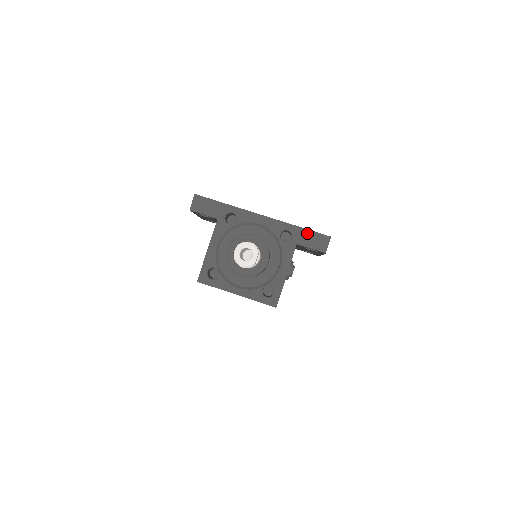
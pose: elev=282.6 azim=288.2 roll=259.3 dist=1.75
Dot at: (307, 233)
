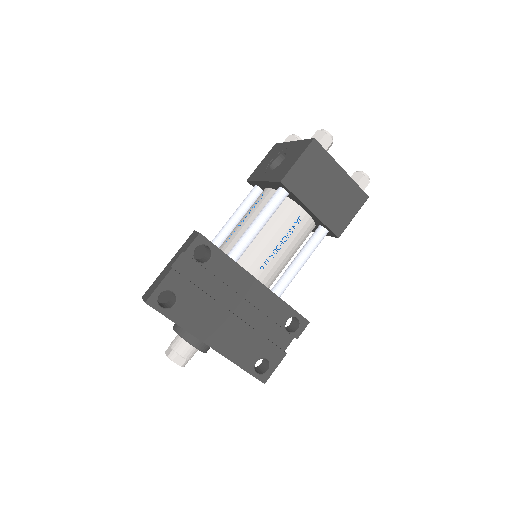
Dot at: (246, 371)
